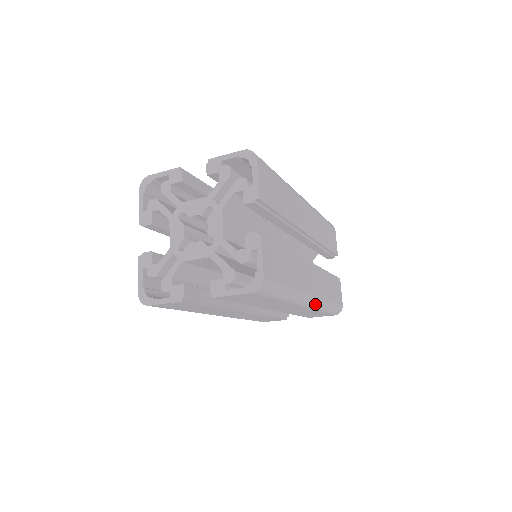
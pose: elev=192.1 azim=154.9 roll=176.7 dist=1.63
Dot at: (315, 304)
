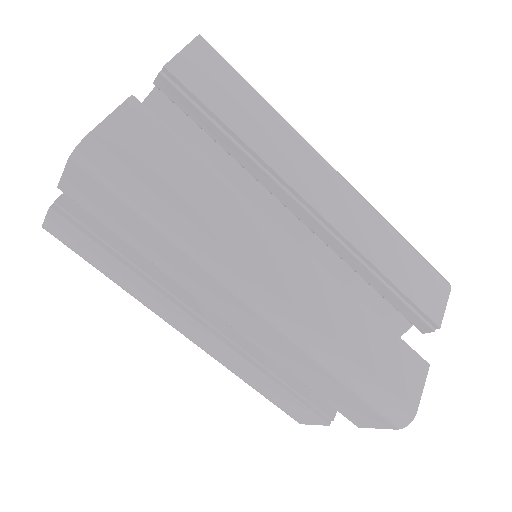
Dot at: (355, 190)
